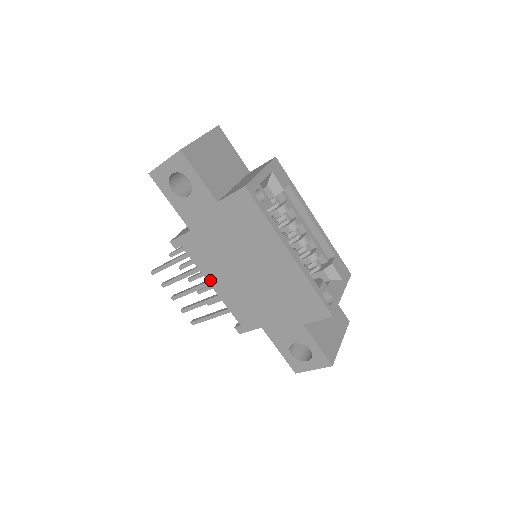
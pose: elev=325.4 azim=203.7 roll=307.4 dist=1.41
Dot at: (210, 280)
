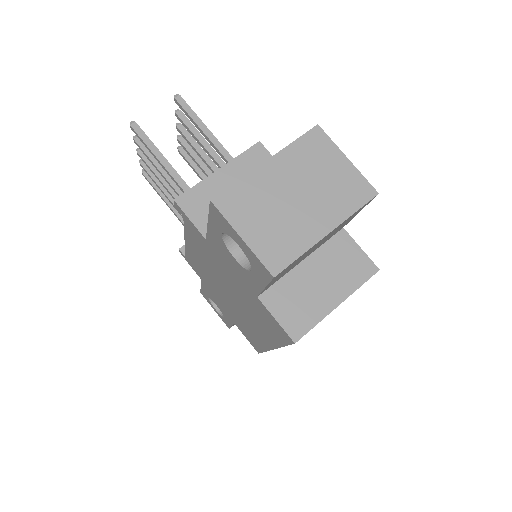
Dot at: (188, 241)
